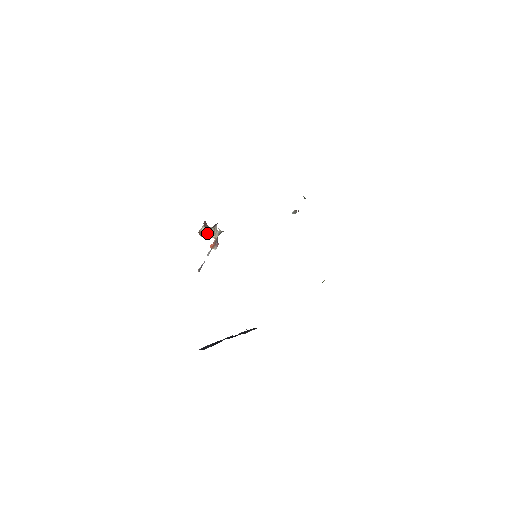
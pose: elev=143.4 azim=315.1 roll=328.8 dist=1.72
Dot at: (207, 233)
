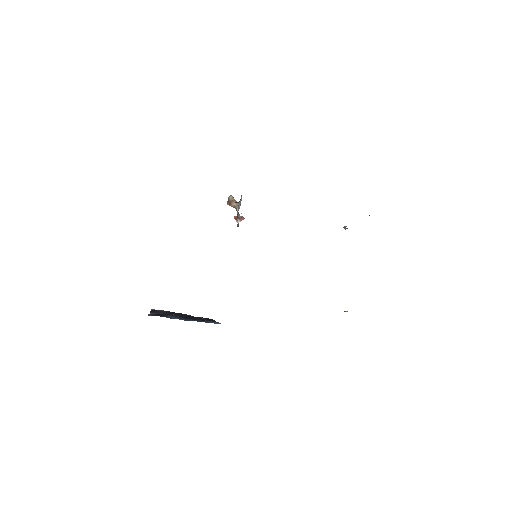
Dot at: (233, 204)
